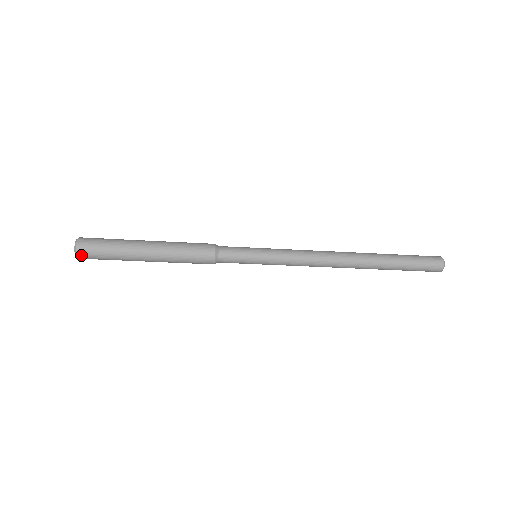
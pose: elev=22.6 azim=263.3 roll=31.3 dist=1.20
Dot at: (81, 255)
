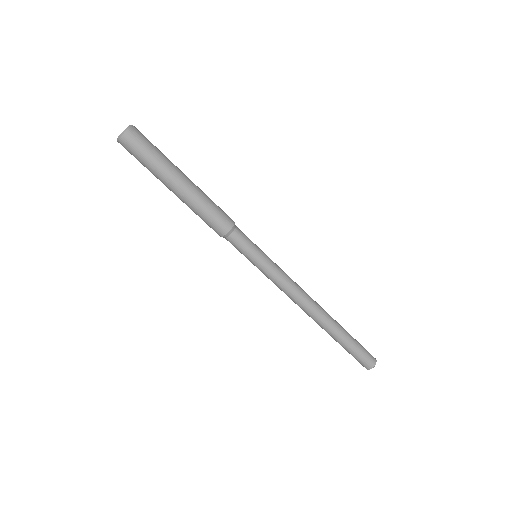
Dot at: (133, 131)
